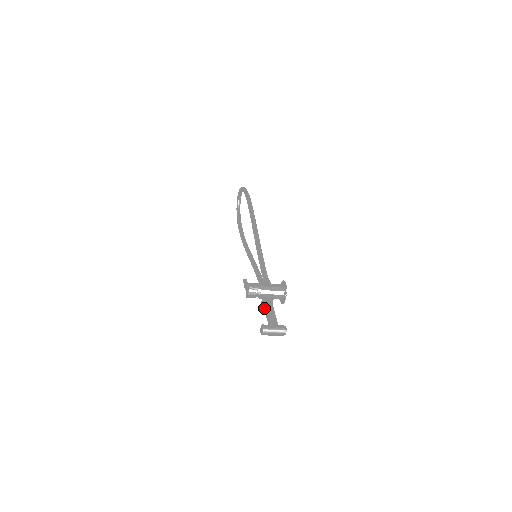
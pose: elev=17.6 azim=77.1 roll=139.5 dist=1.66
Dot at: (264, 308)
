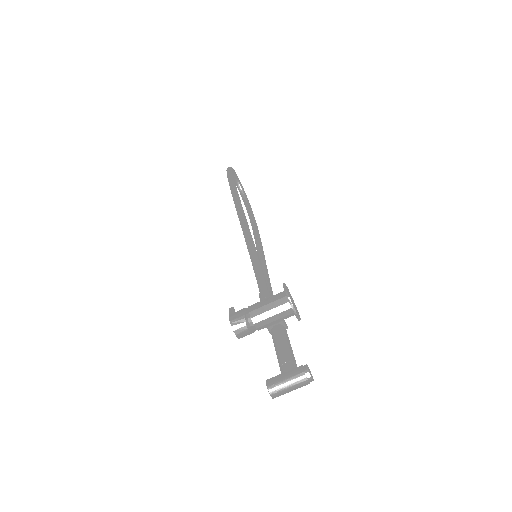
Dot at: occluded
